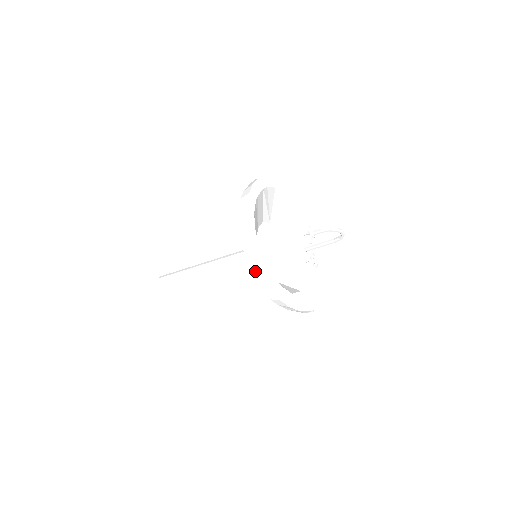
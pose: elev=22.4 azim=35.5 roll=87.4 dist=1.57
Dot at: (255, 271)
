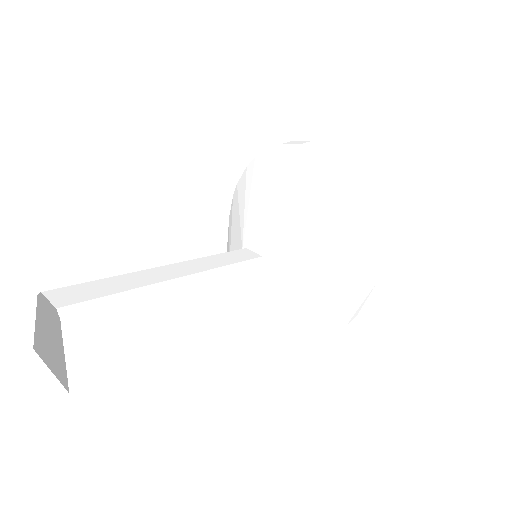
Dot at: (363, 188)
